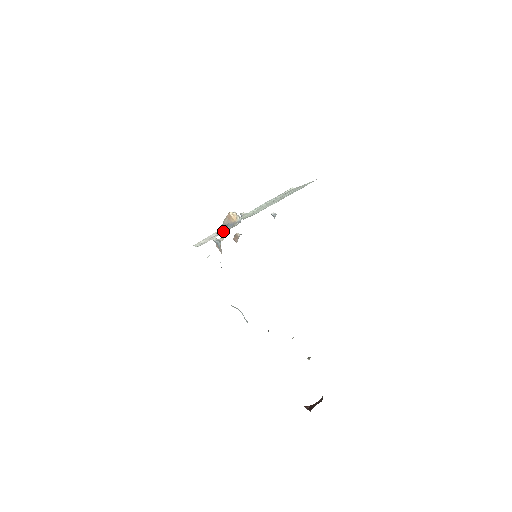
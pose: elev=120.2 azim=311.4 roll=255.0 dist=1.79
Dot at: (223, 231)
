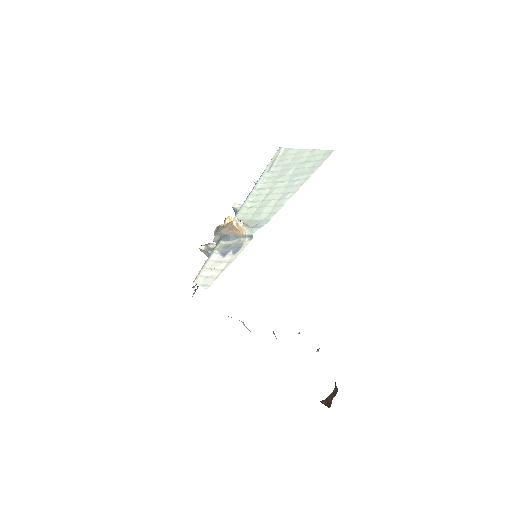
Dot at: (228, 251)
